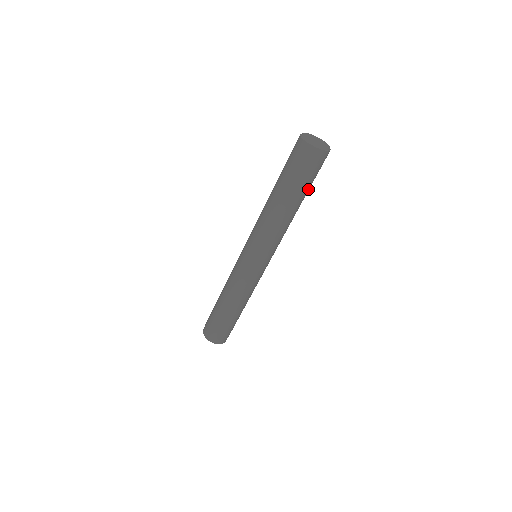
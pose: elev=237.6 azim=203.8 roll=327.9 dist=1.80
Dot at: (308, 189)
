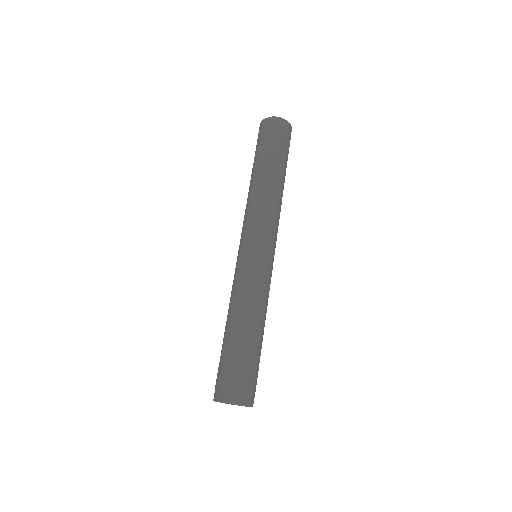
Dot at: (276, 155)
